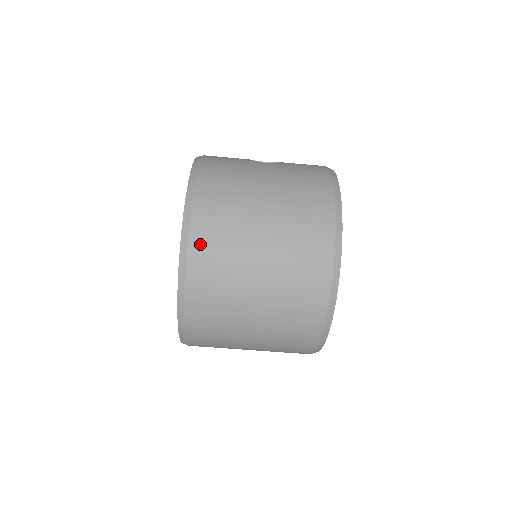
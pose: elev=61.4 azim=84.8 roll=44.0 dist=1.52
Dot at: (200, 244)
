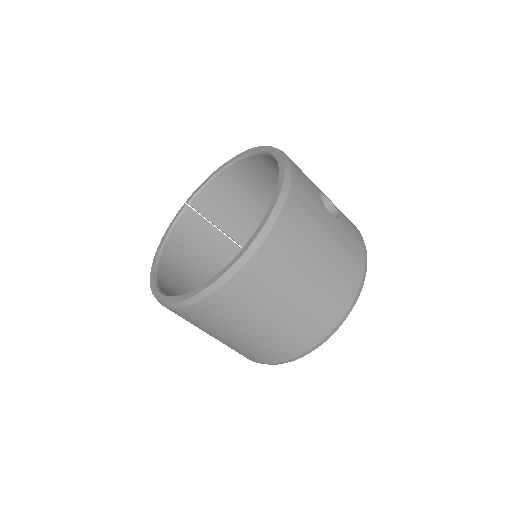
Dot at: (247, 277)
